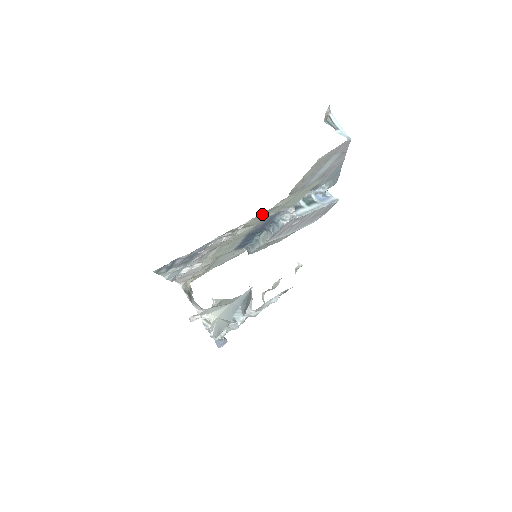
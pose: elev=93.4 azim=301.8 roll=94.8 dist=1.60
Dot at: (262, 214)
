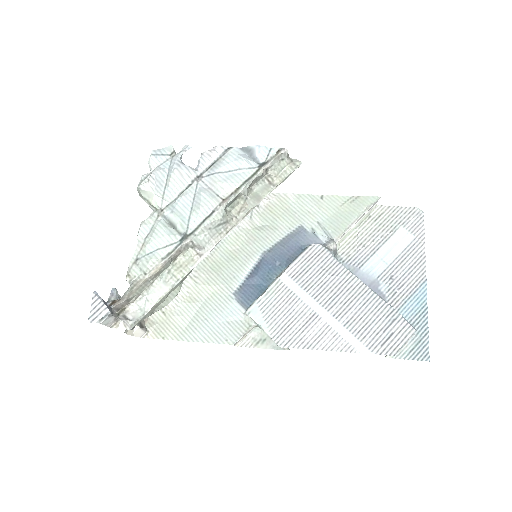
Dot at: (292, 196)
